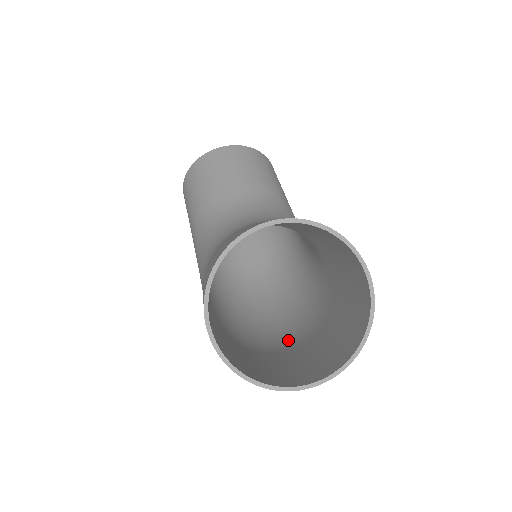
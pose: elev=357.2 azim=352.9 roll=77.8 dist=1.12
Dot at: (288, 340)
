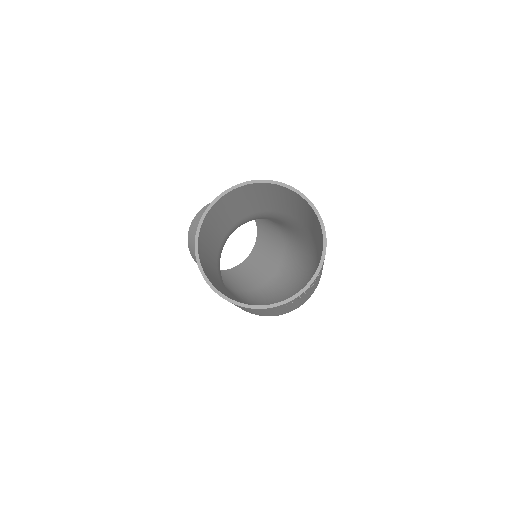
Dot at: occluded
